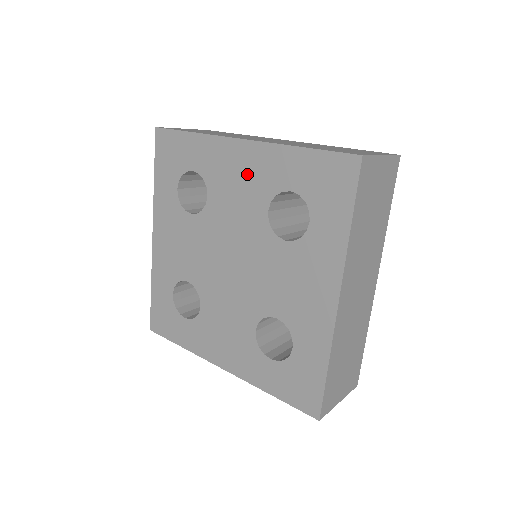
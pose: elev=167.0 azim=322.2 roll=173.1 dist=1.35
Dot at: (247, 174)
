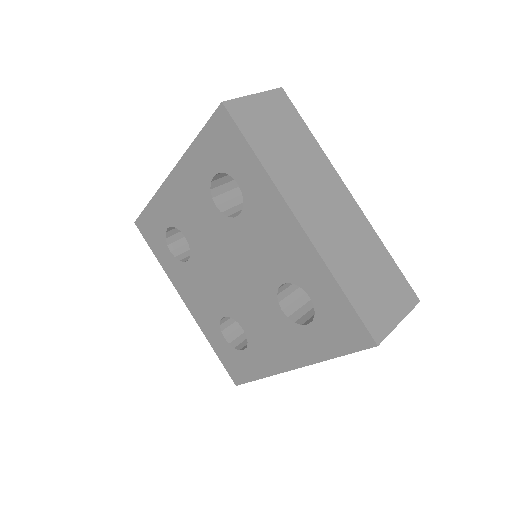
Dot at: (284, 247)
